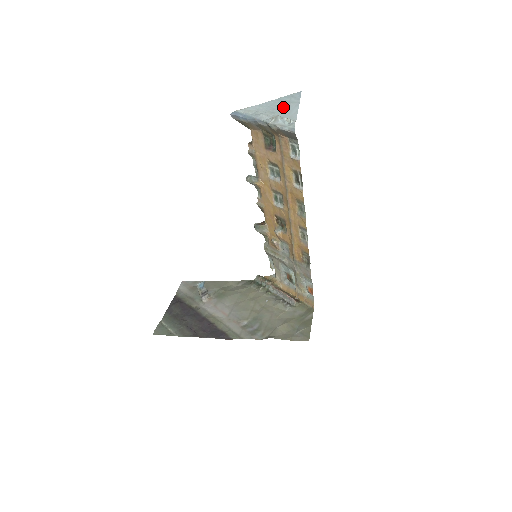
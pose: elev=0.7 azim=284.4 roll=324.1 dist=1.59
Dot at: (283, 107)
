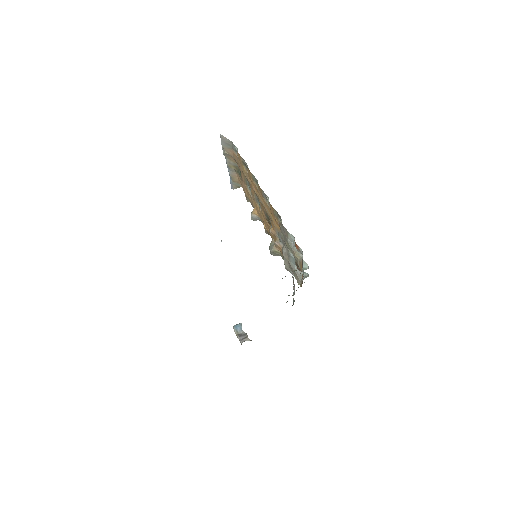
Dot at: occluded
